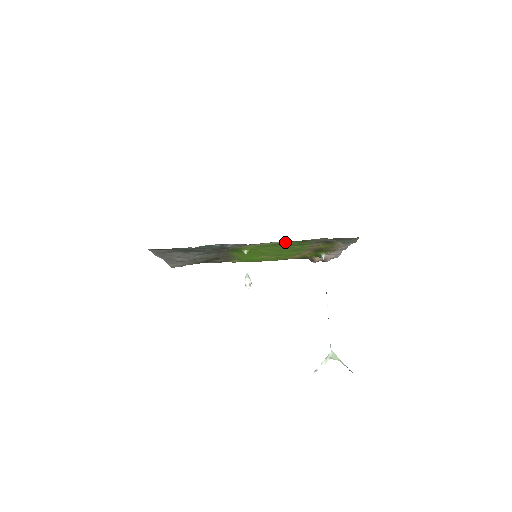
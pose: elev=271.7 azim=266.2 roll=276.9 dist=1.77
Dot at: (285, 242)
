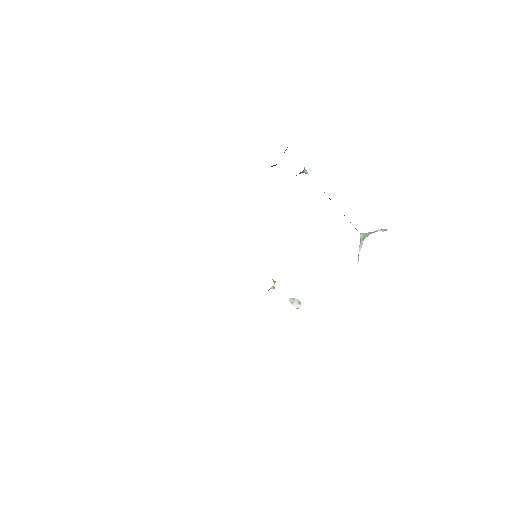
Dot at: occluded
